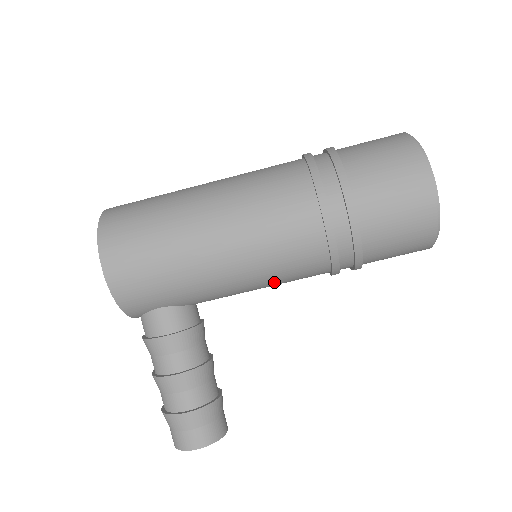
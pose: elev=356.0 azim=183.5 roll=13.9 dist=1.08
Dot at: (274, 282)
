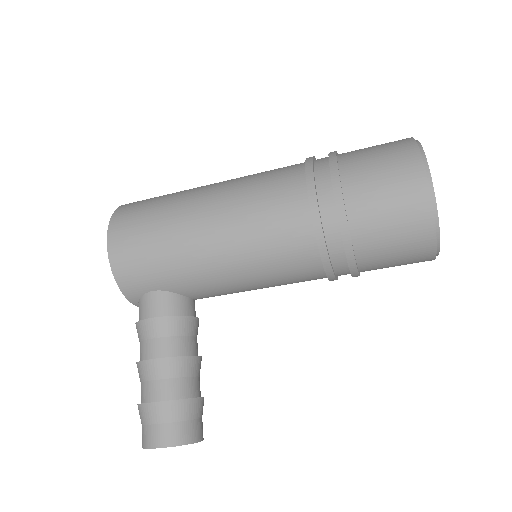
Dot at: (264, 275)
